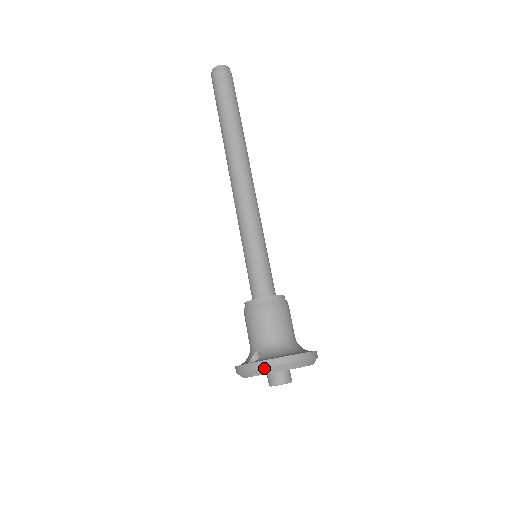
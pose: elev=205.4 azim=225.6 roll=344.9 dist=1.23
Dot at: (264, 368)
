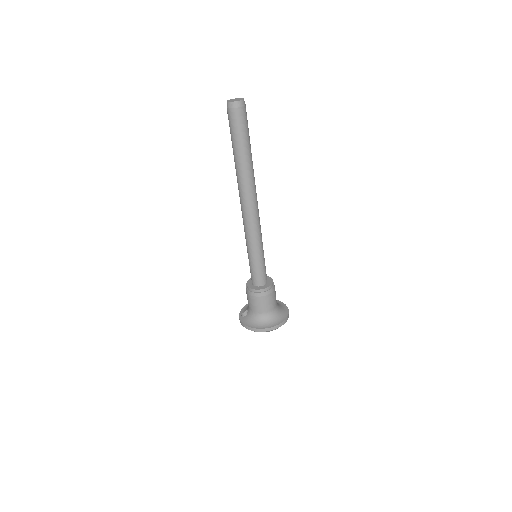
Dot at: (242, 325)
